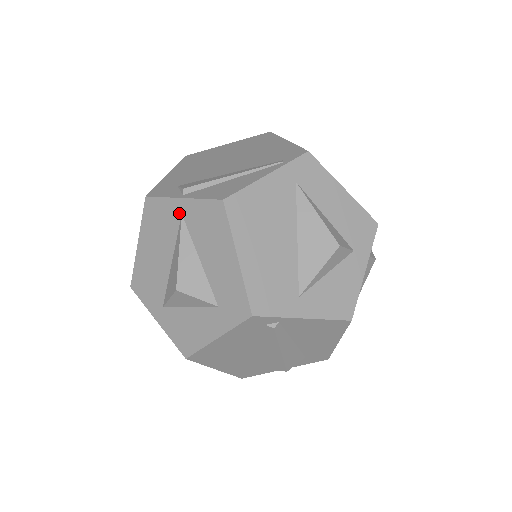
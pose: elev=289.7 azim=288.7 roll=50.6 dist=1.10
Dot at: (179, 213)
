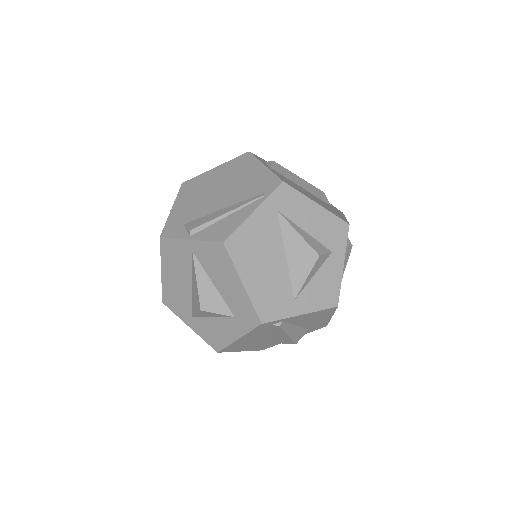
Dot at: (190, 251)
